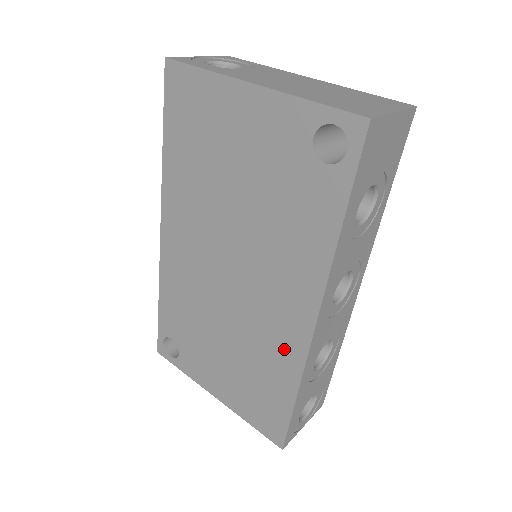
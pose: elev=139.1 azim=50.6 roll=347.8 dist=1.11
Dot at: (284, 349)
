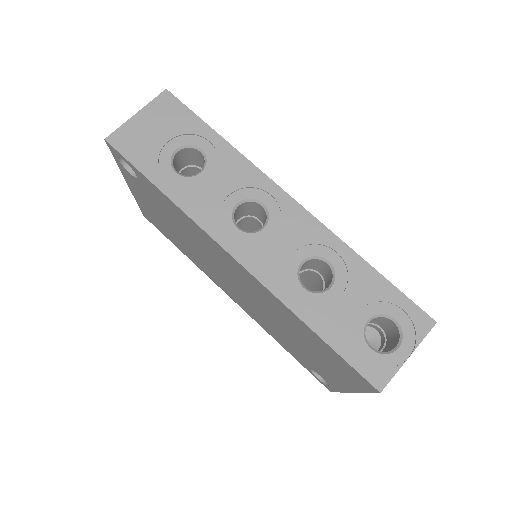
Dot at: (268, 297)
